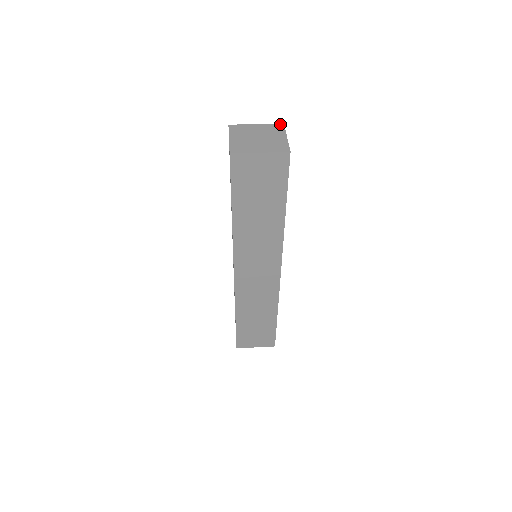
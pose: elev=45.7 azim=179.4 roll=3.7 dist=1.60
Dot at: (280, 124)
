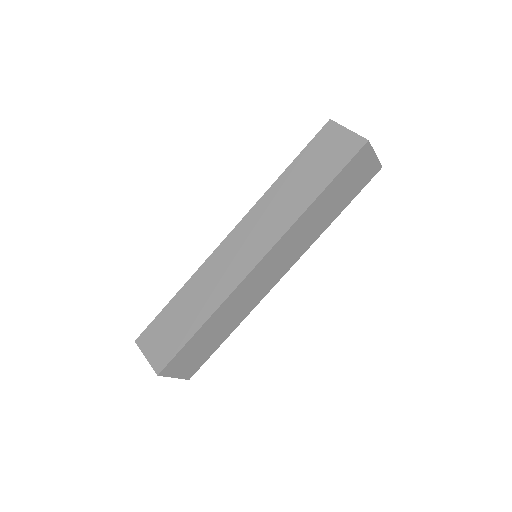
Dot at: occluded
